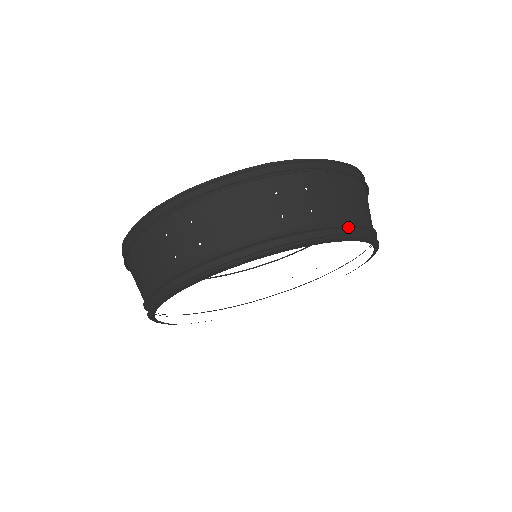
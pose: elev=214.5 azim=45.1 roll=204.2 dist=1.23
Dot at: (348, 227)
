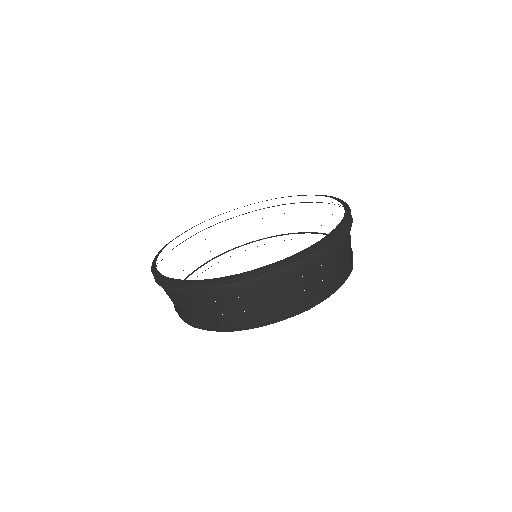
Dot at: (342, 276)
